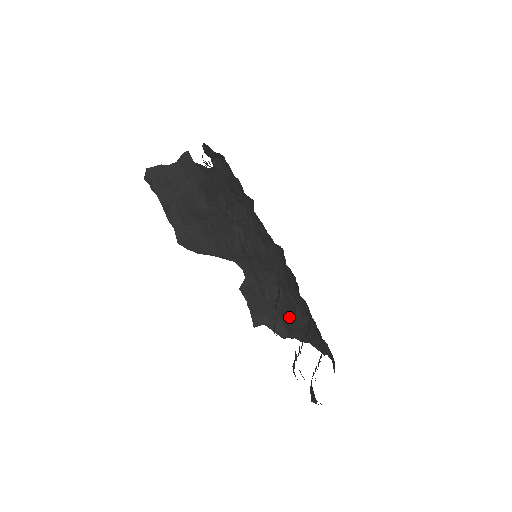
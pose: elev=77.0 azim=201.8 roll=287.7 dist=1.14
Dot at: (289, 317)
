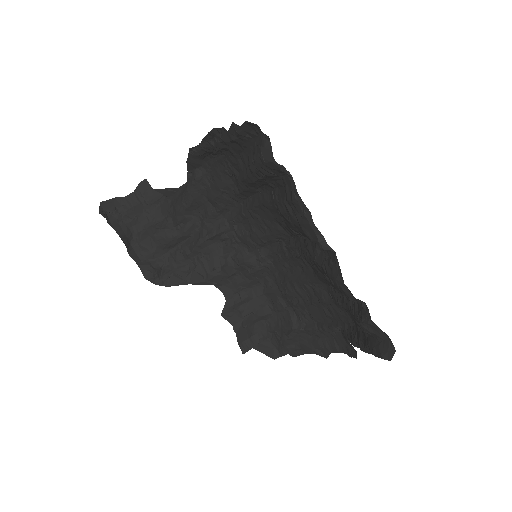
Dot at: (281, 330)
